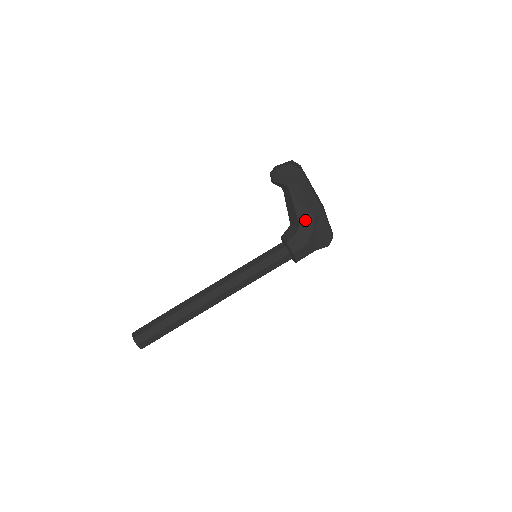
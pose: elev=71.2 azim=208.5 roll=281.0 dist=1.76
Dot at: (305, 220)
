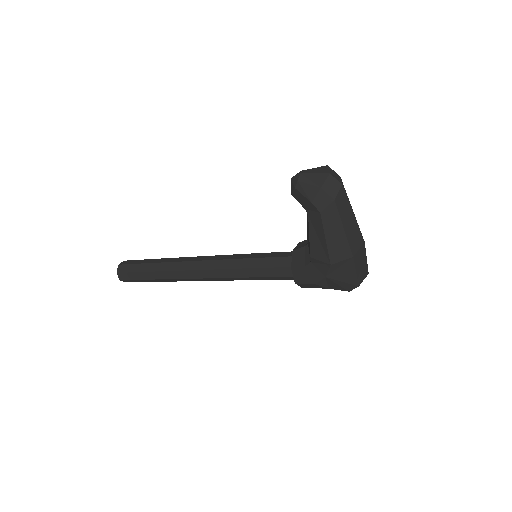
Dot at: (319, 261)
